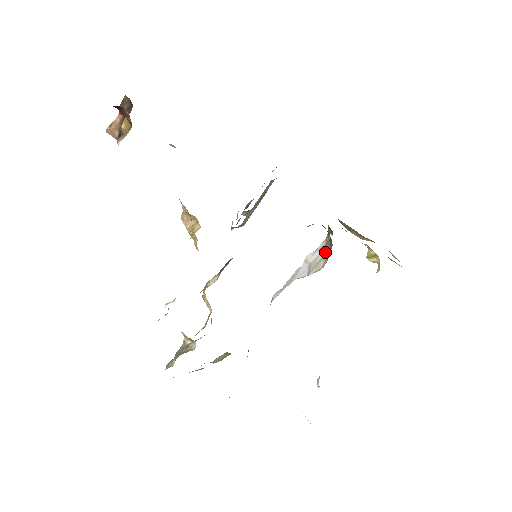
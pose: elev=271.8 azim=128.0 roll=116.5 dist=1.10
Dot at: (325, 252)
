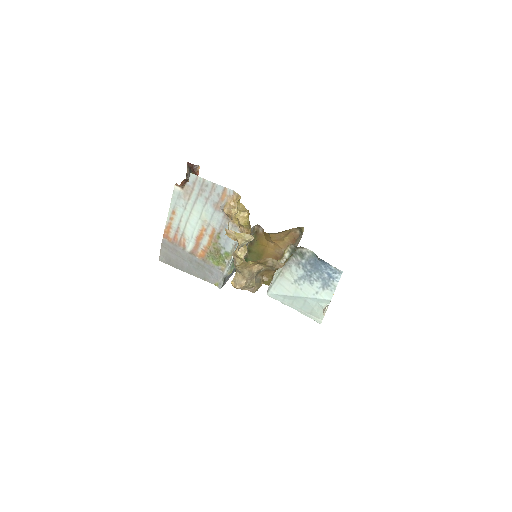
Dot at: occluded
